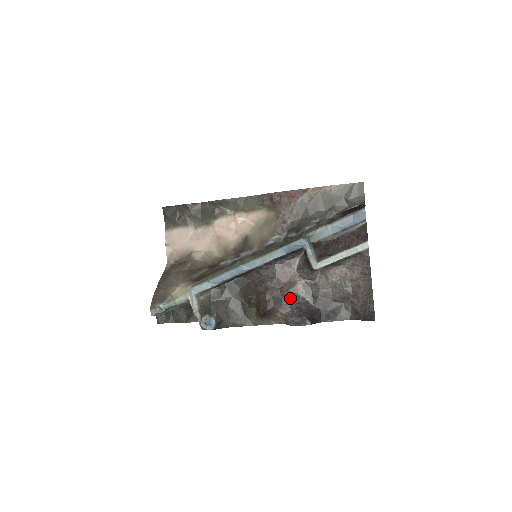
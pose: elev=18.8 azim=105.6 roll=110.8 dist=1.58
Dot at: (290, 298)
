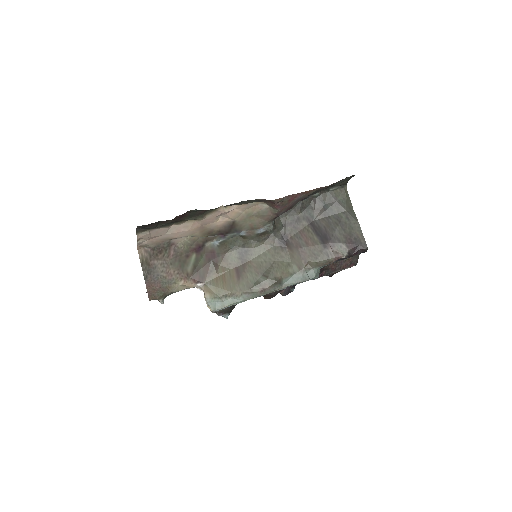
Dot at: occluded
